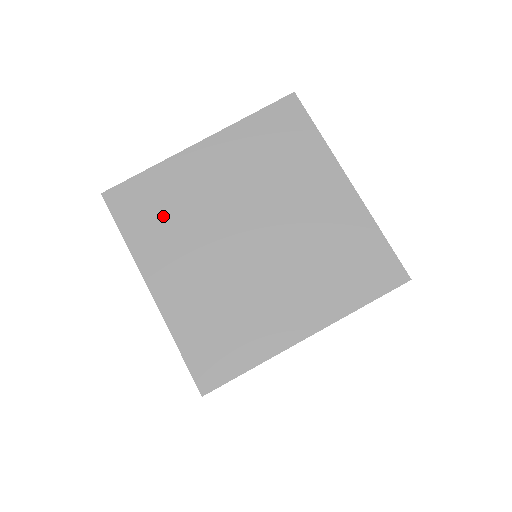
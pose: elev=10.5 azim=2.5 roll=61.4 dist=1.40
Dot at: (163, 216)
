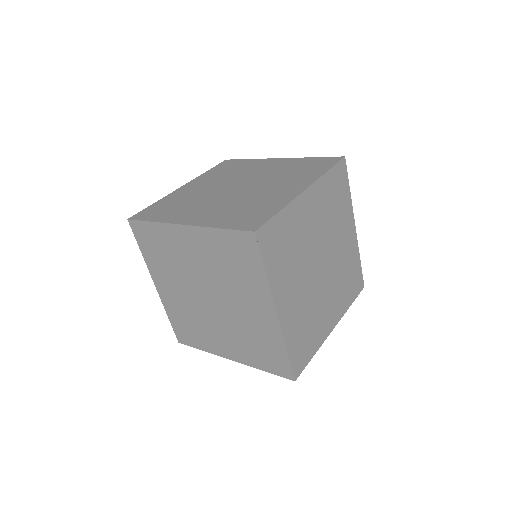
Dot at: (175, 207)
